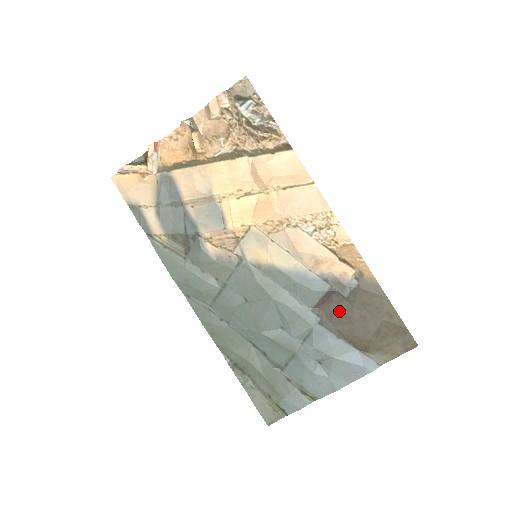
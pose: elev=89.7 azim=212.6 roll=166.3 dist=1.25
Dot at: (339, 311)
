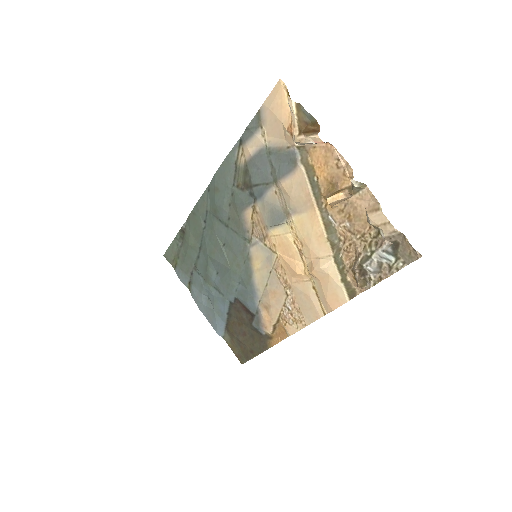
Dot at: (243, 317)
